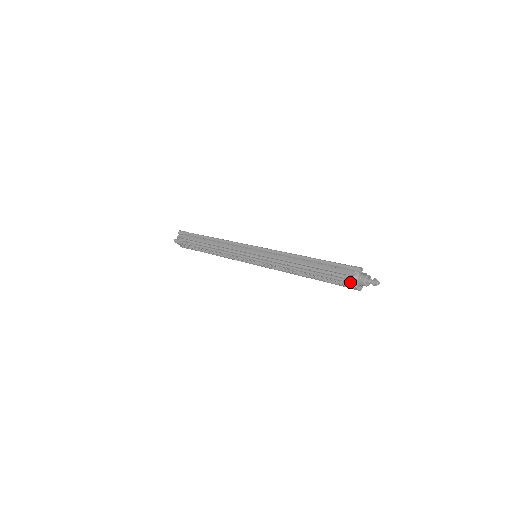
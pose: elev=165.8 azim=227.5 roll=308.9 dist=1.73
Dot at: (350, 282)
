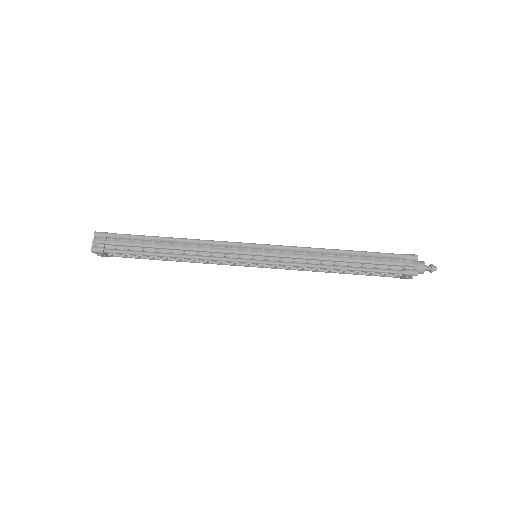
Dot at: (412, 274)
